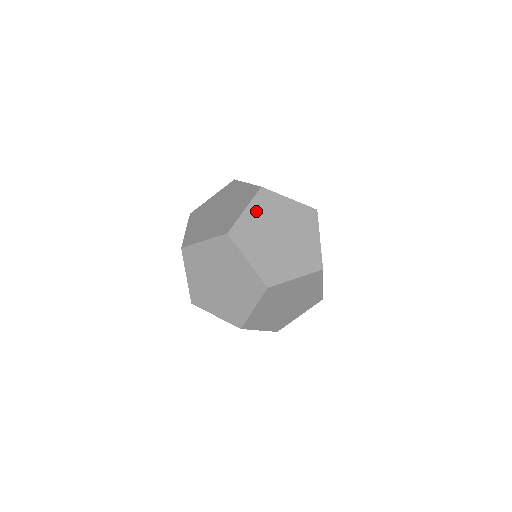
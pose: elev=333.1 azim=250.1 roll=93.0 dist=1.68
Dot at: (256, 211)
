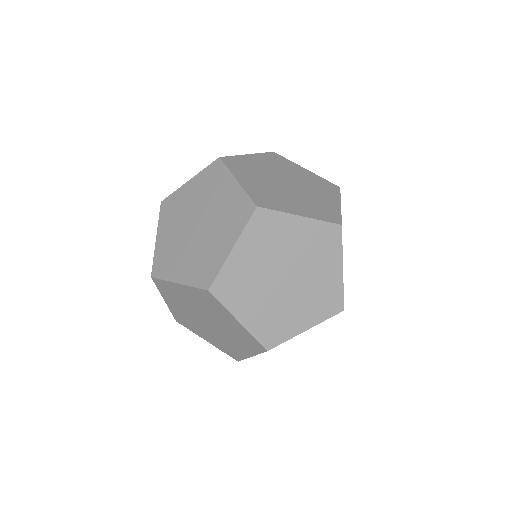
Dot at: (249, 248)
